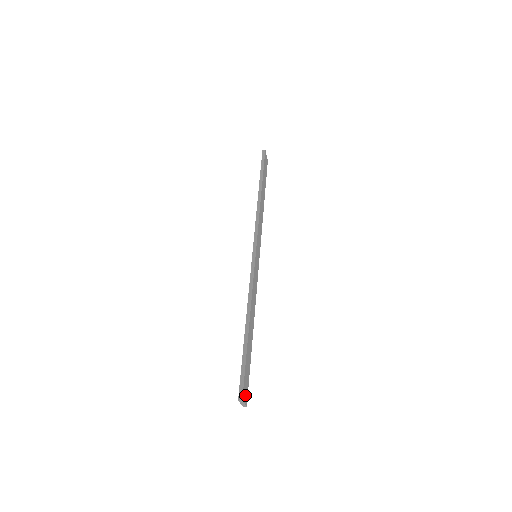
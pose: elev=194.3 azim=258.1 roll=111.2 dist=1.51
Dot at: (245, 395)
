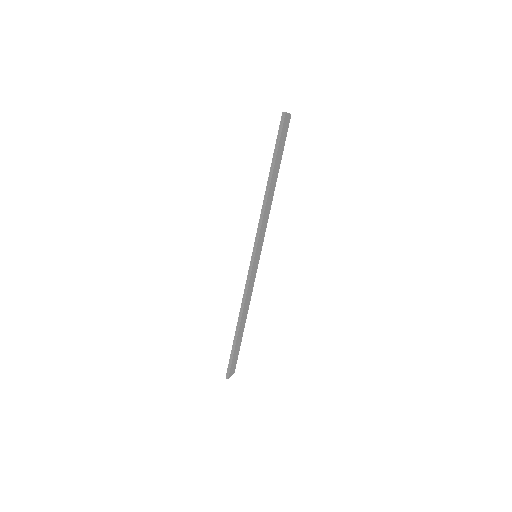
Dot at: (232, 370)
